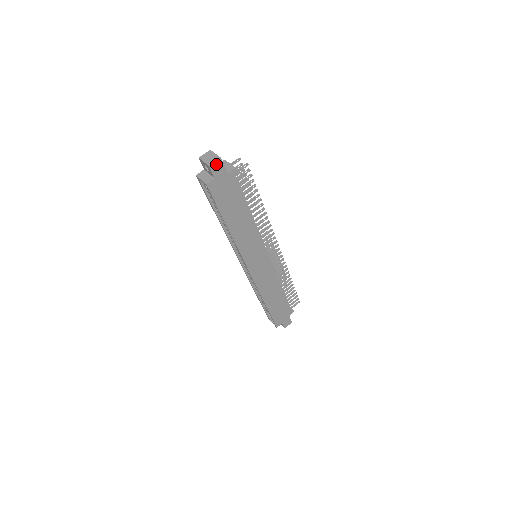
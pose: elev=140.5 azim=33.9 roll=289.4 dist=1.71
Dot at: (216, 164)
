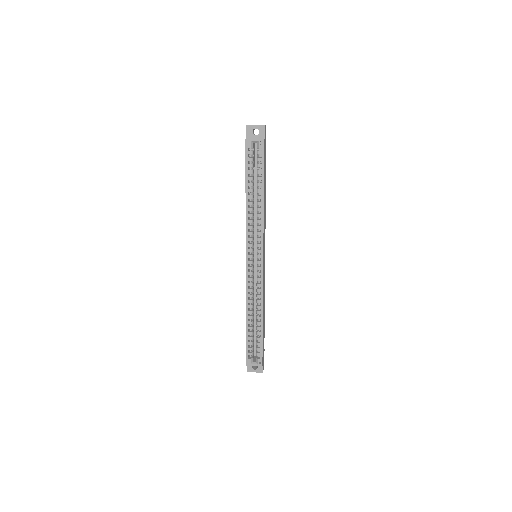
Dot at: (265, 127)
